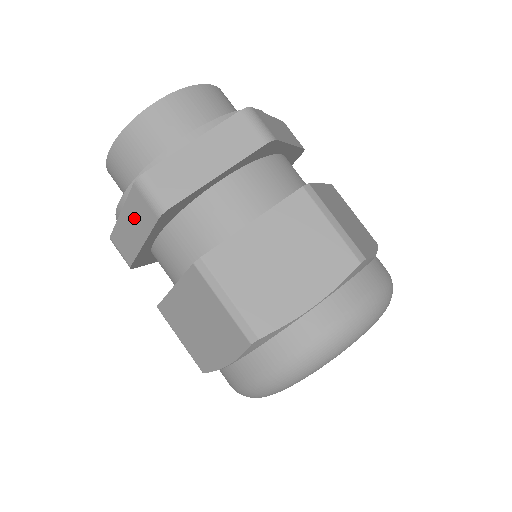
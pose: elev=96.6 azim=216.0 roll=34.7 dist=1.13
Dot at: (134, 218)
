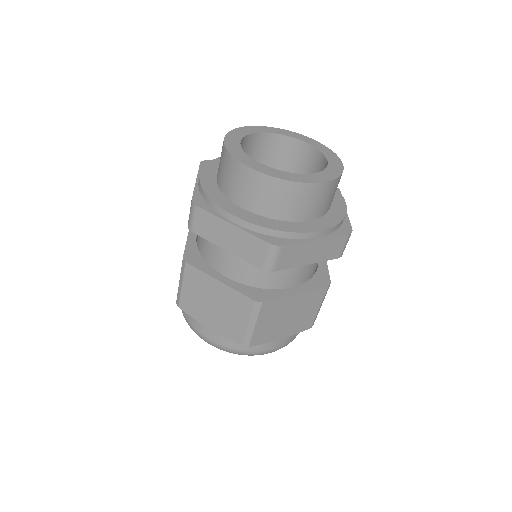
Dot at: (241, 241)
